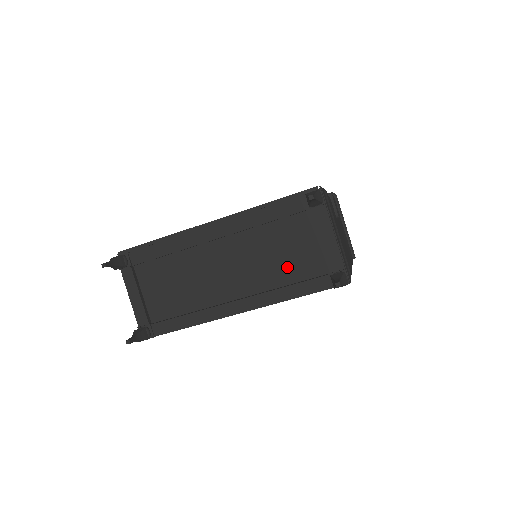
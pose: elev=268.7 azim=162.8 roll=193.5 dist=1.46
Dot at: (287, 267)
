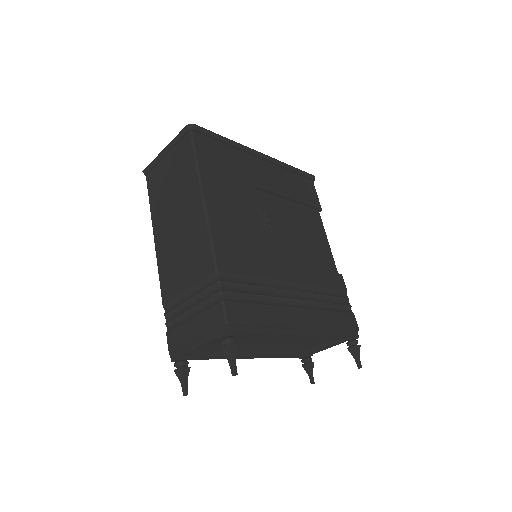
Dot at: (296, 347)
